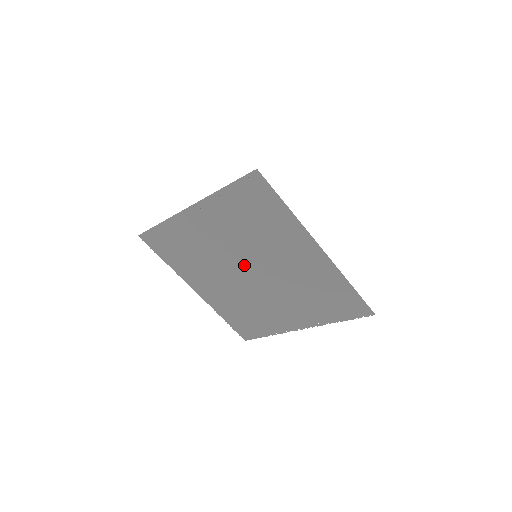
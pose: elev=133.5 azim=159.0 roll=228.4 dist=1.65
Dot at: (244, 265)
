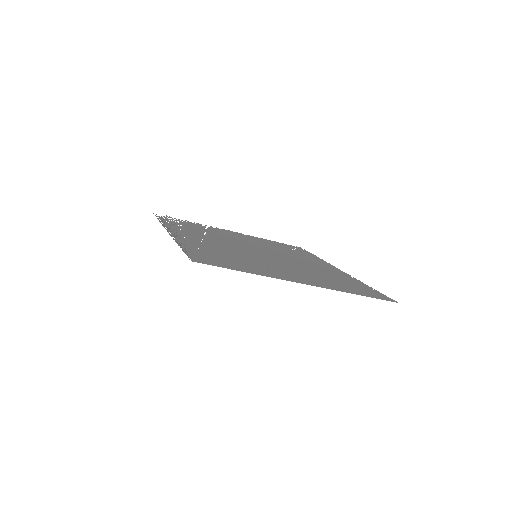
Dot at: (253, 251)
